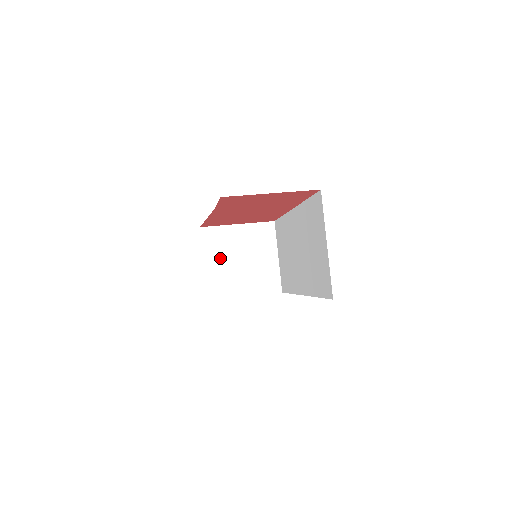
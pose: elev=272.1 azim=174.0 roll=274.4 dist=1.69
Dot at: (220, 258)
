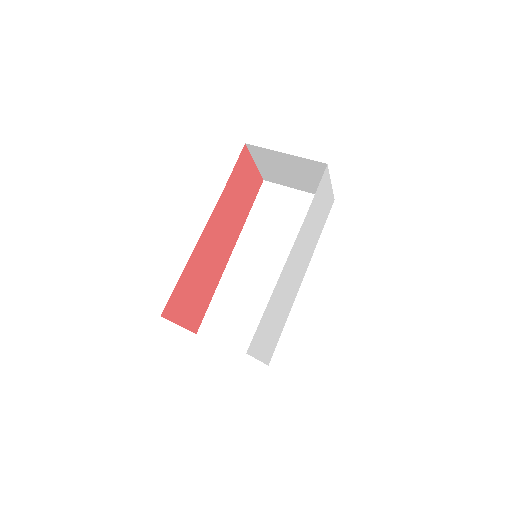
Dot at: occluded
